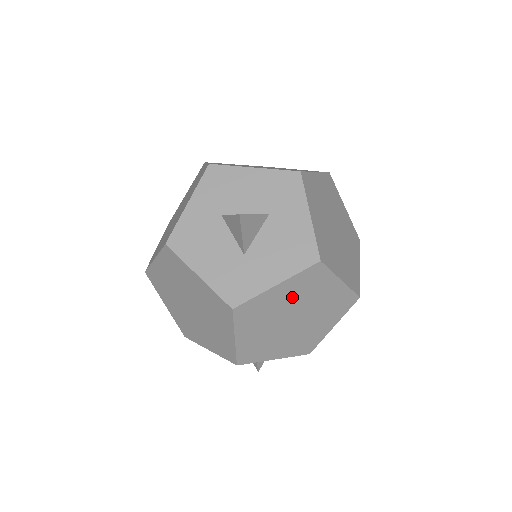
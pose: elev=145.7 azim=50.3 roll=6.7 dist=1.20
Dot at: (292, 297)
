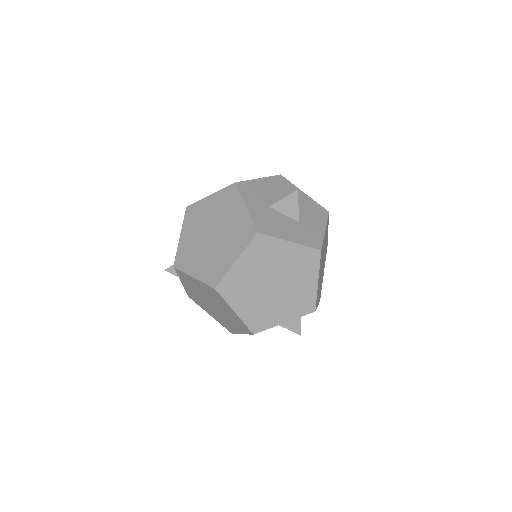
Dot at: occluded
